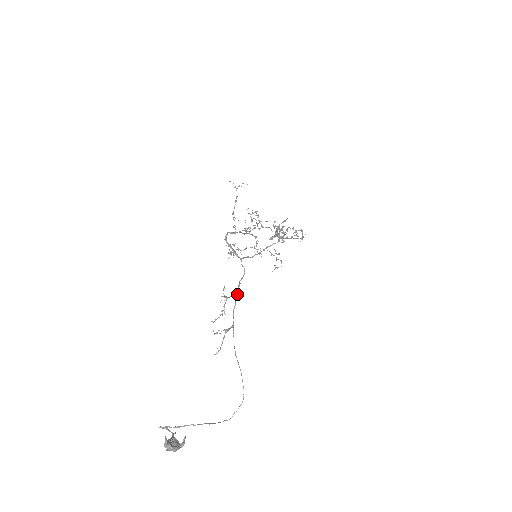
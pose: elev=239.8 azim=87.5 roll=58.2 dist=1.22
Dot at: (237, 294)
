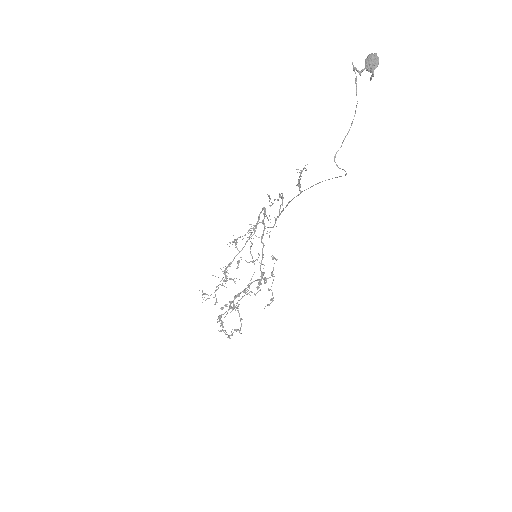
Dot at: (282, 211)
